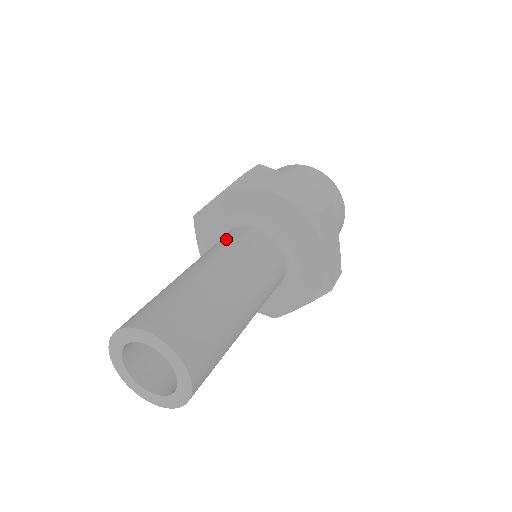
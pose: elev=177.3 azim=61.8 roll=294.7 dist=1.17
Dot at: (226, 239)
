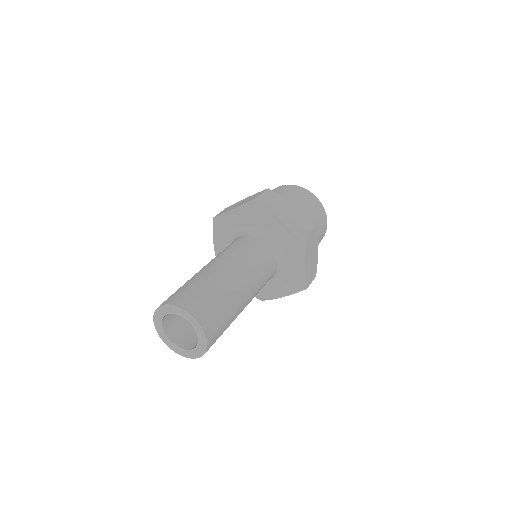
Dot at: occluded
